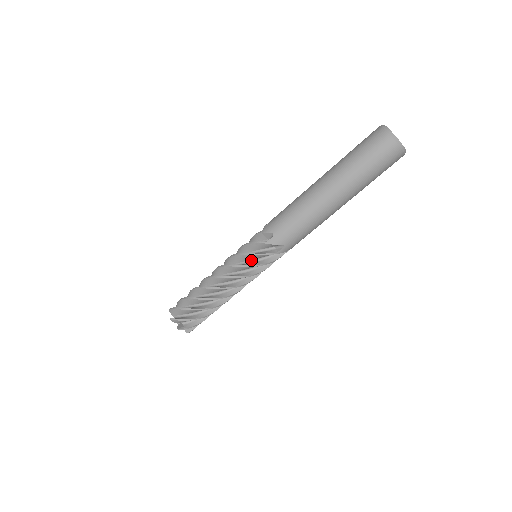
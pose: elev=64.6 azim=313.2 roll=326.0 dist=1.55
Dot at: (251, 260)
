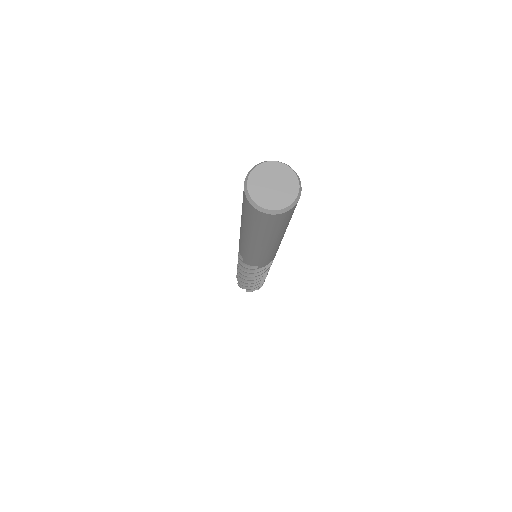
Dot at: occluded
